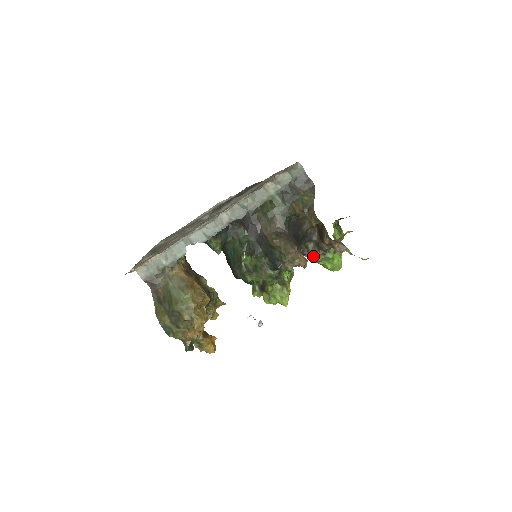
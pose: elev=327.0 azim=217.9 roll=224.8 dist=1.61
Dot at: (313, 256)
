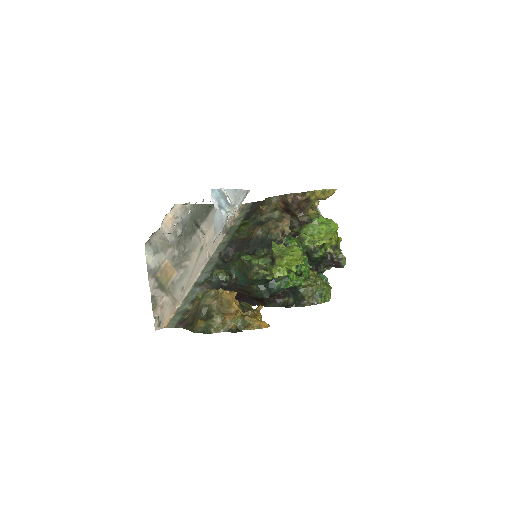
Dot at: (305, 232)
